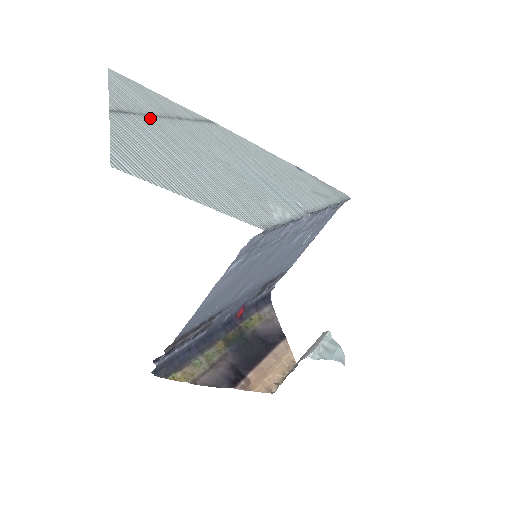
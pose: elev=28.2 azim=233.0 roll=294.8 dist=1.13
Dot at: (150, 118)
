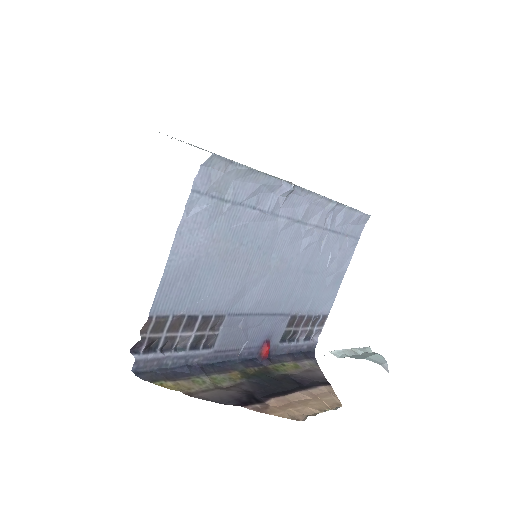
Dot at: occluded
